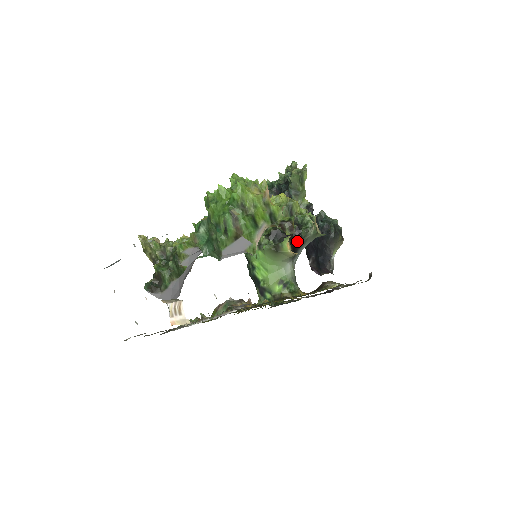
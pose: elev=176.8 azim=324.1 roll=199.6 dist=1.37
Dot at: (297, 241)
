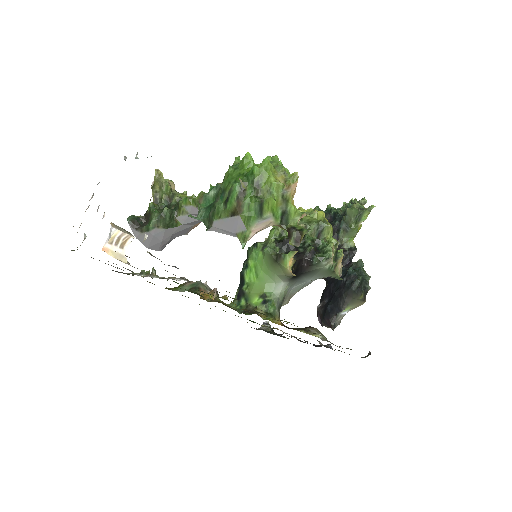
Dot at: (305, 264)
